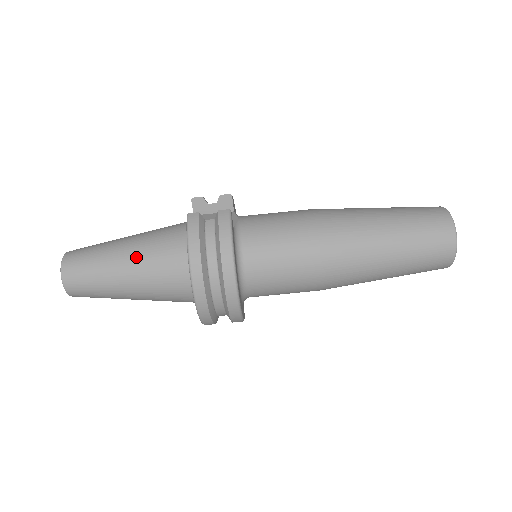
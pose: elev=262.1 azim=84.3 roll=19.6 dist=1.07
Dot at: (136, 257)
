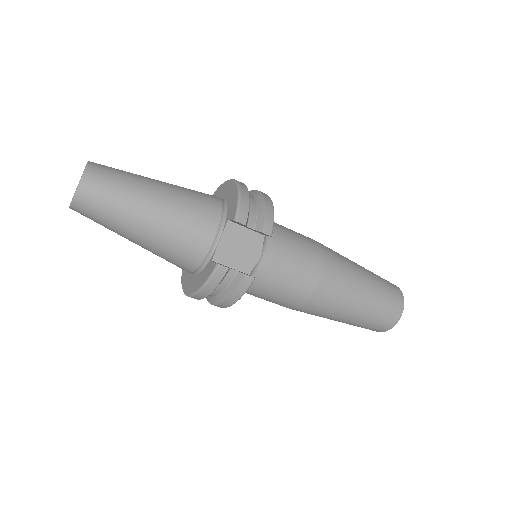
Dot at: (153, 242)
